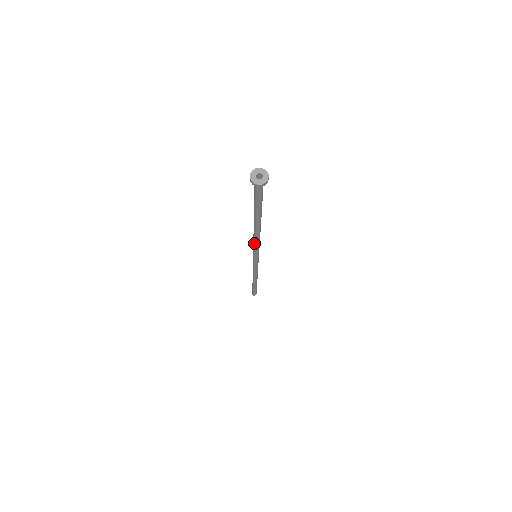
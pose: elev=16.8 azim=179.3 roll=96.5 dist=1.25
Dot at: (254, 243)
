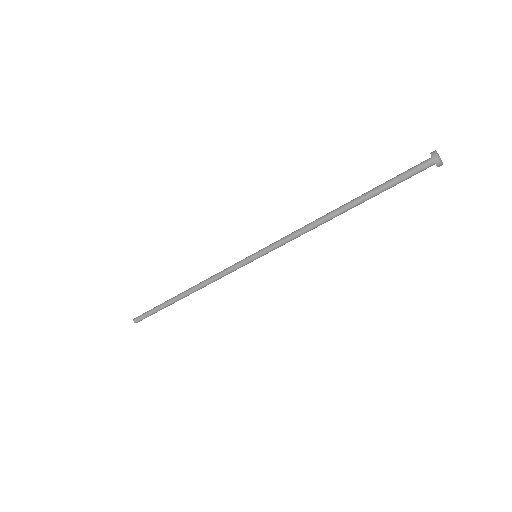
Dot at: (294, 232)
